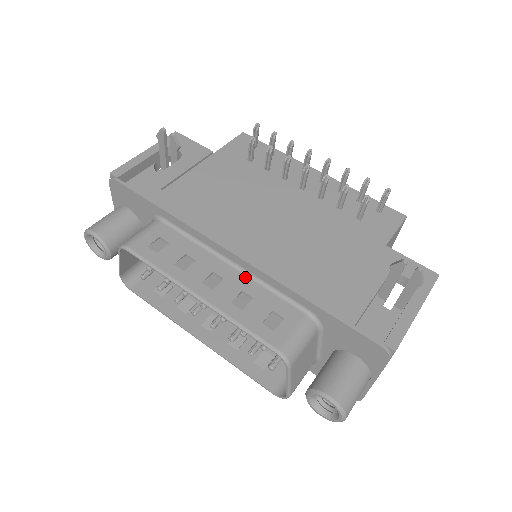
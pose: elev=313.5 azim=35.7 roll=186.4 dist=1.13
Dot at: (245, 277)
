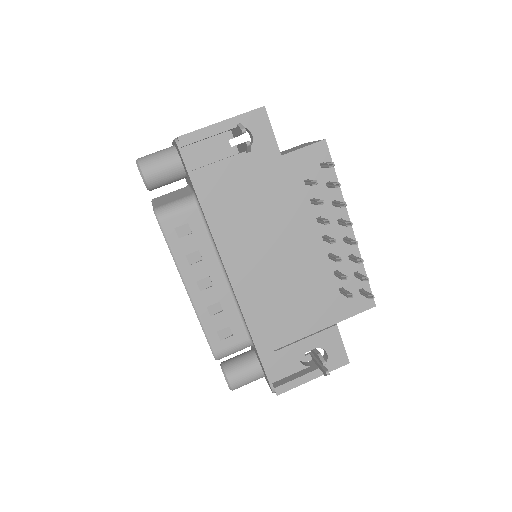
Dot at: (228, 292)
